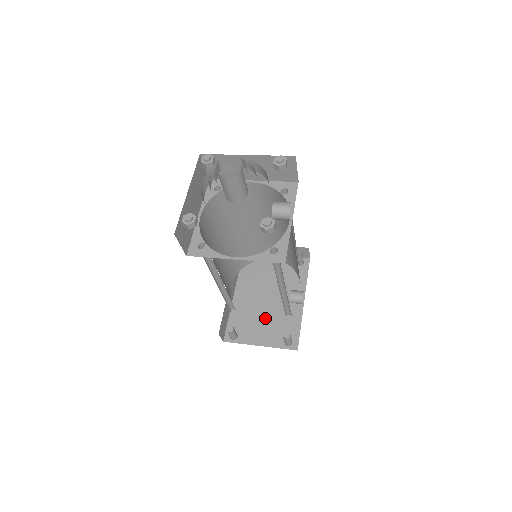
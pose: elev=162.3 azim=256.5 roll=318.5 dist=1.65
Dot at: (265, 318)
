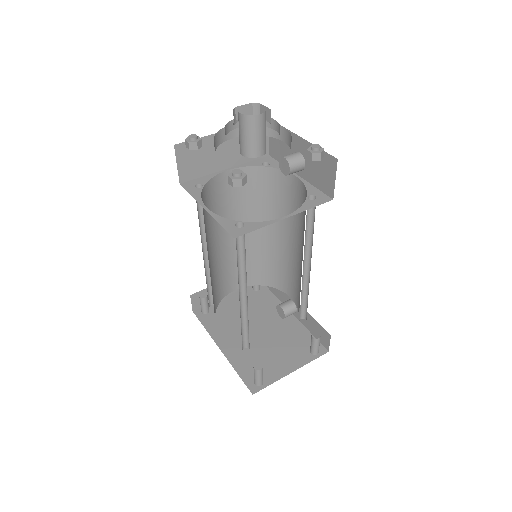
Dot at: (272, 347)
